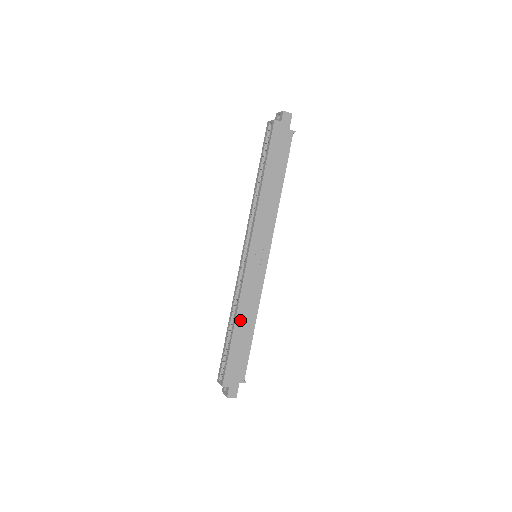
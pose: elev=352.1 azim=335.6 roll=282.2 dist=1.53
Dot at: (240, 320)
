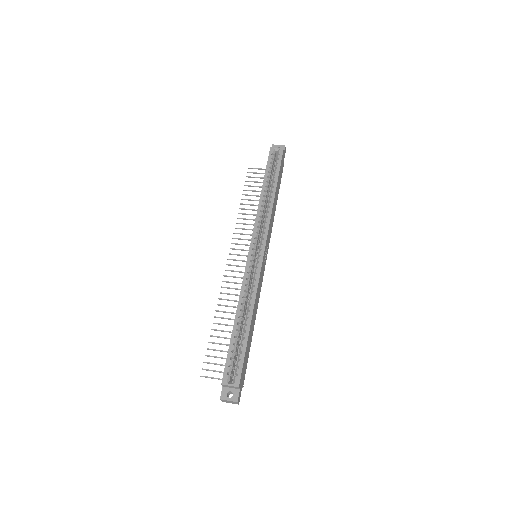
Dot at: (253, 314)
